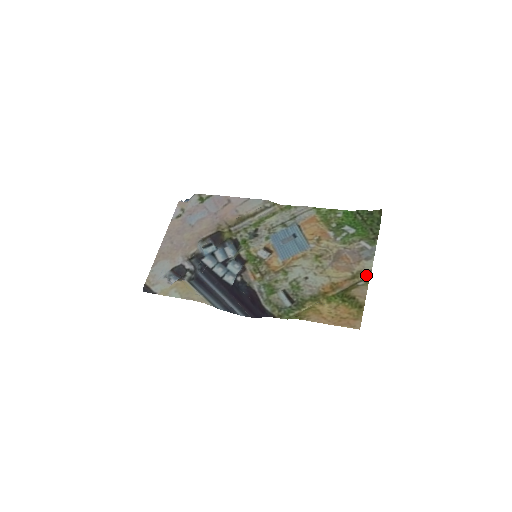
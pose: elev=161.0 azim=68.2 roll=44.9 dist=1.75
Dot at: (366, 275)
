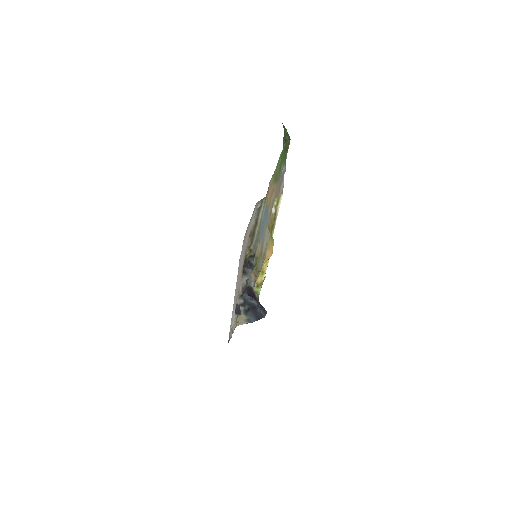
Dot at: (281, 197)
